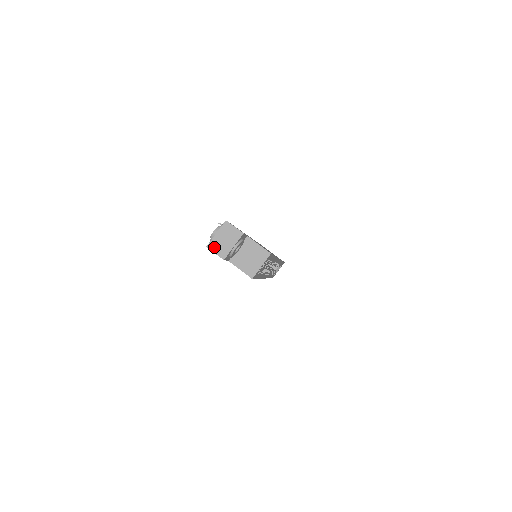
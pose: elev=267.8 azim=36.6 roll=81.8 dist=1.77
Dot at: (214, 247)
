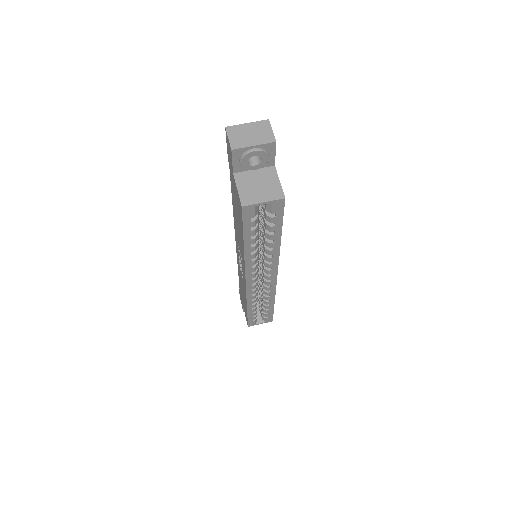
Dot at: (233, 132)
